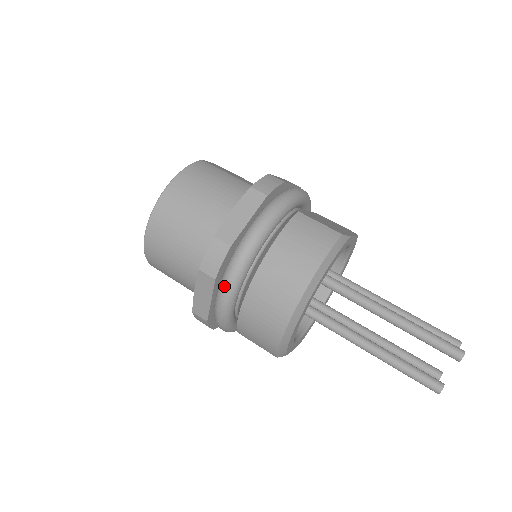
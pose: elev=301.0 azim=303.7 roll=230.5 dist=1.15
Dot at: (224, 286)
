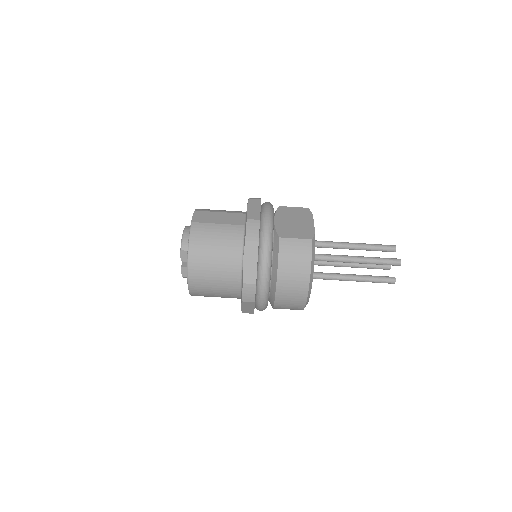
Dot at: (261, 301)
